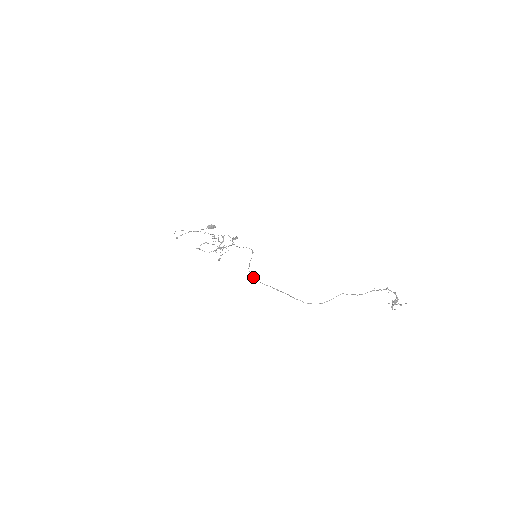
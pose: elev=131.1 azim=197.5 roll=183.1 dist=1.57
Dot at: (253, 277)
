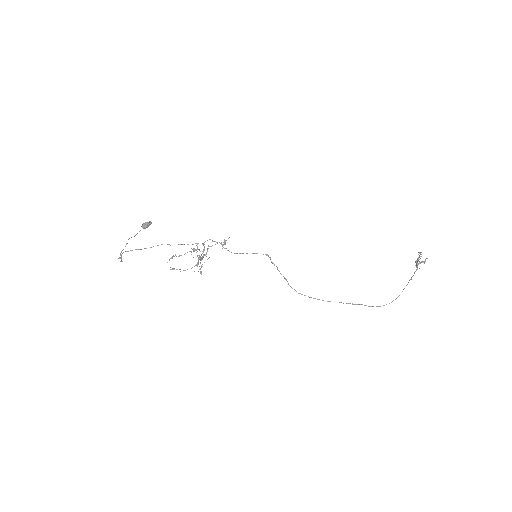
Dot at: occluded
